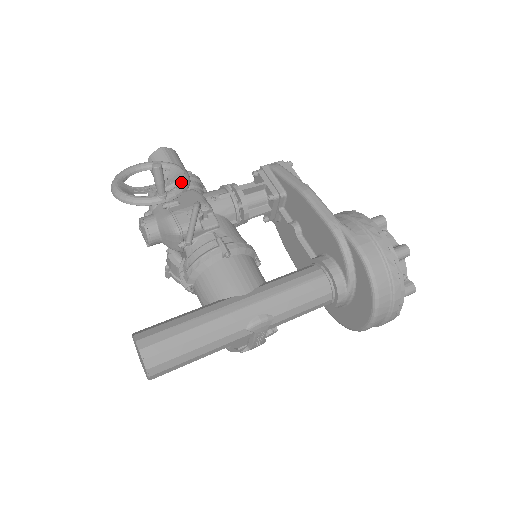
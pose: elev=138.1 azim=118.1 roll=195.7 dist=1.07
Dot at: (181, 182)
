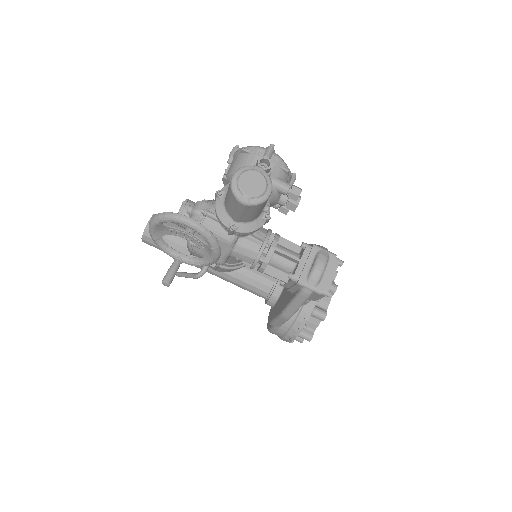
Dot at: (201, 265)
